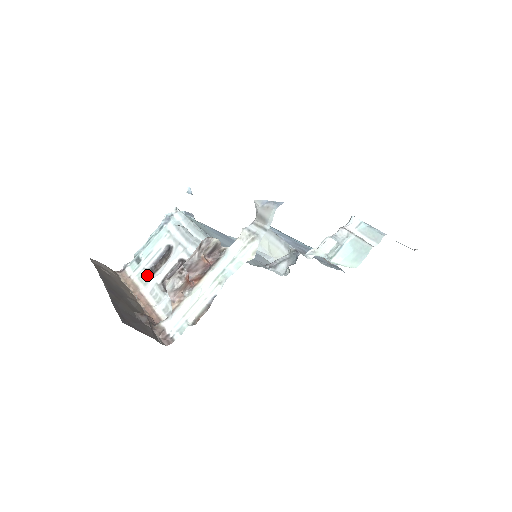
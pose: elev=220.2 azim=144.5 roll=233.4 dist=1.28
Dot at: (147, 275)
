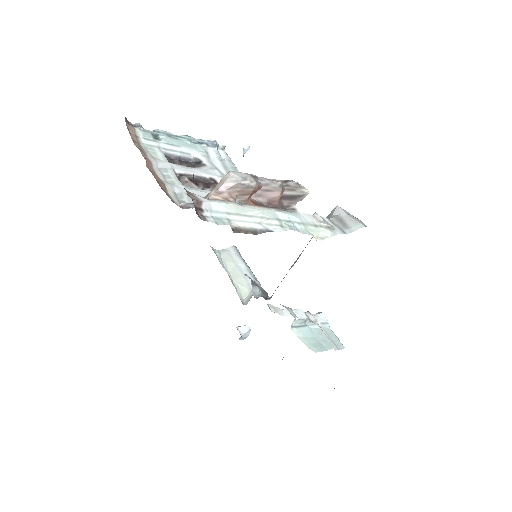
Dot at: (162, 155)
